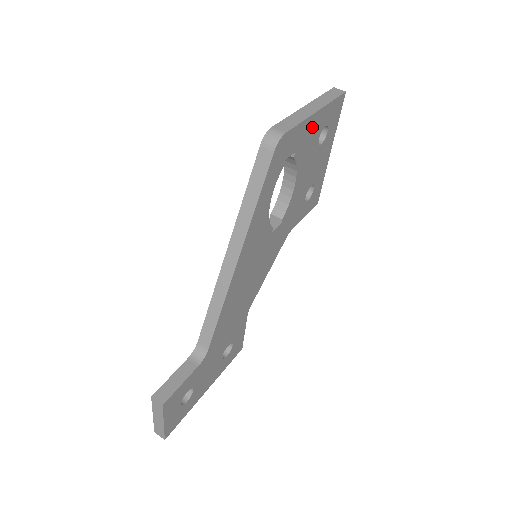
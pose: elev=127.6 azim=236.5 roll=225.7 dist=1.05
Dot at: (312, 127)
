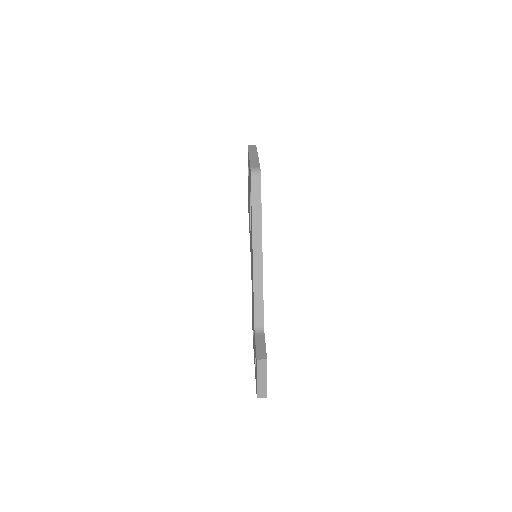
Dot at: occluded
